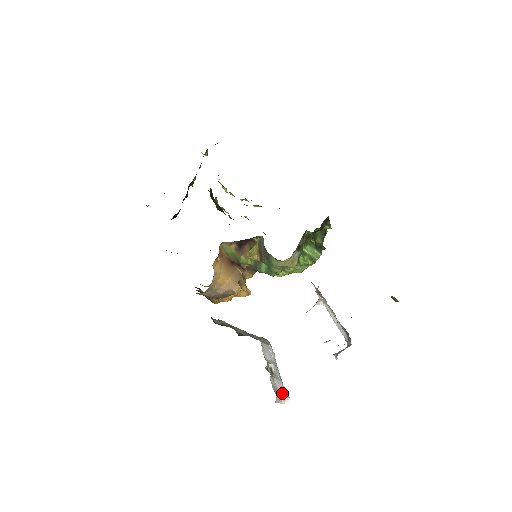
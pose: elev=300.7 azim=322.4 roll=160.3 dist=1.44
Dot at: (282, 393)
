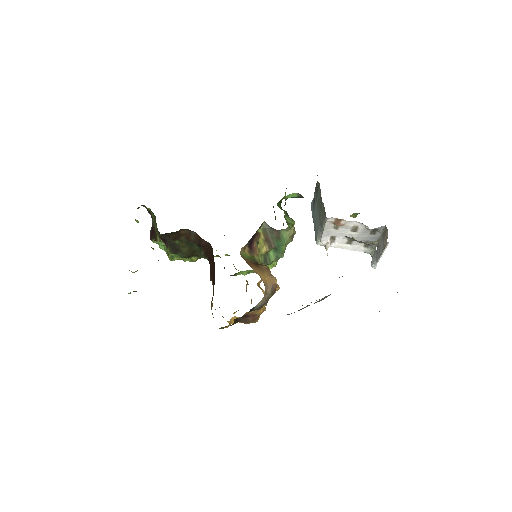
Dot at: occluded
